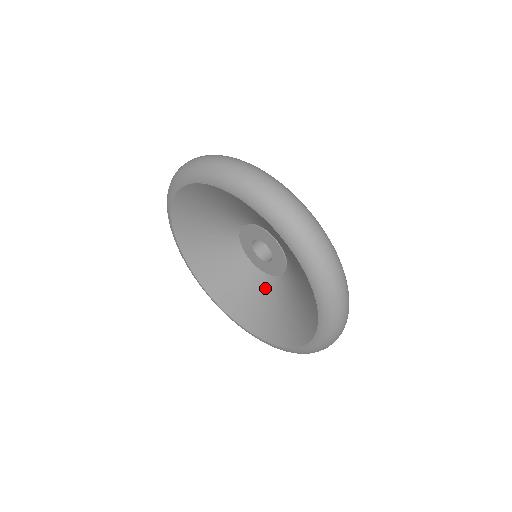
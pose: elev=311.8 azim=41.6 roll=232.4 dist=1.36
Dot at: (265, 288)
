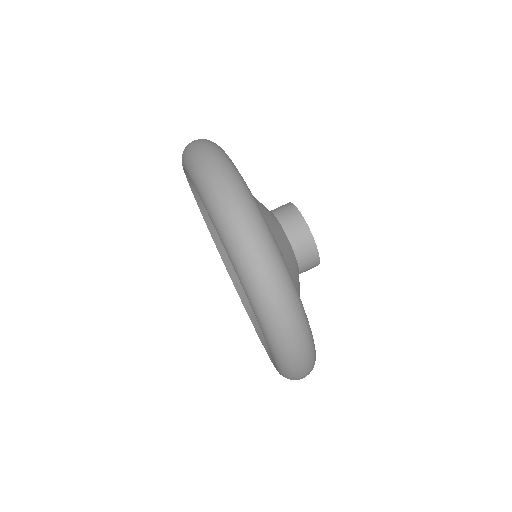
Dot at: occluded
